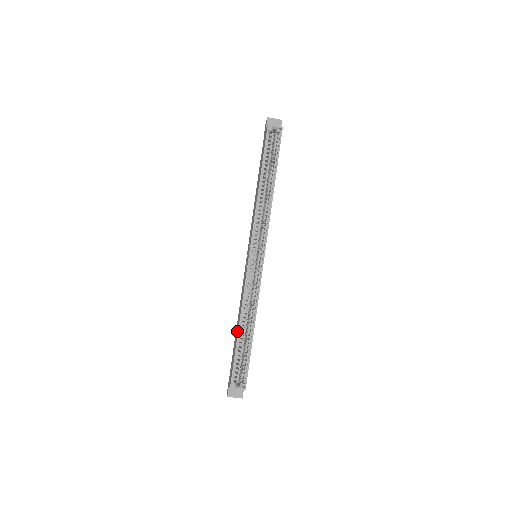
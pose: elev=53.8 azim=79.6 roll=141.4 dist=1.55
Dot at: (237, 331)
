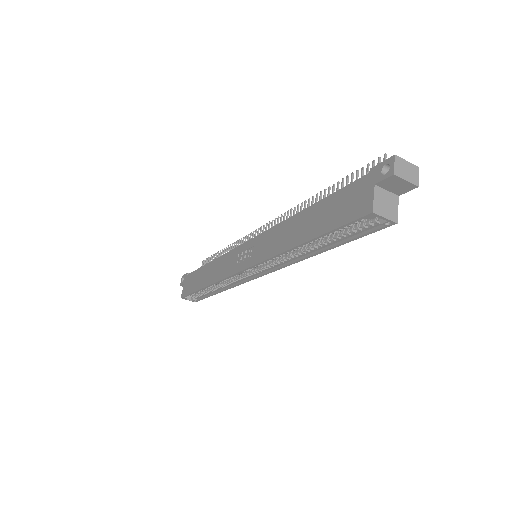
Dot at: (203, 283)
